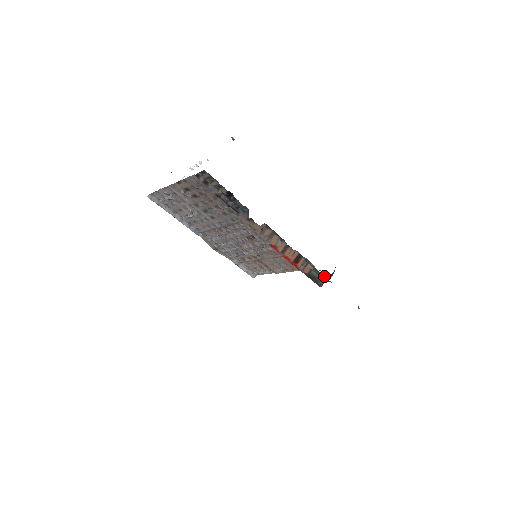
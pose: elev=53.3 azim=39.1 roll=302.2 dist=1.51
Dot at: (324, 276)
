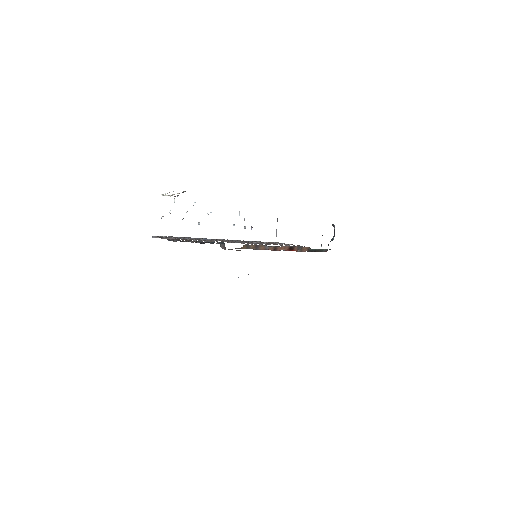
Dot at: occluded
